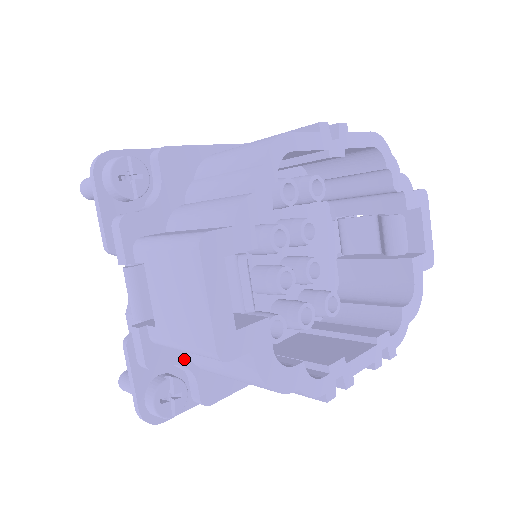
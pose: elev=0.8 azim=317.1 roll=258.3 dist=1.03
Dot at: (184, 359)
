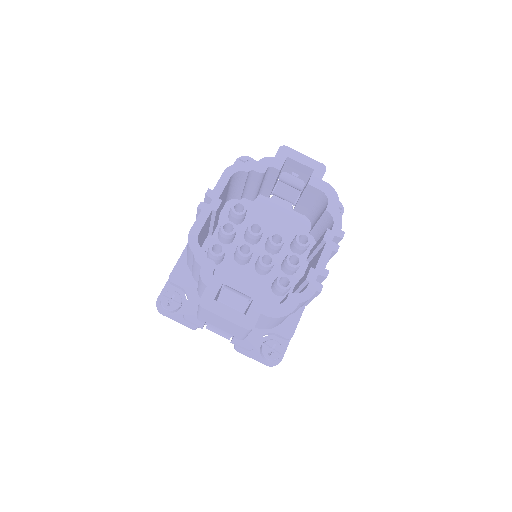
Dot at: (262, 332)
